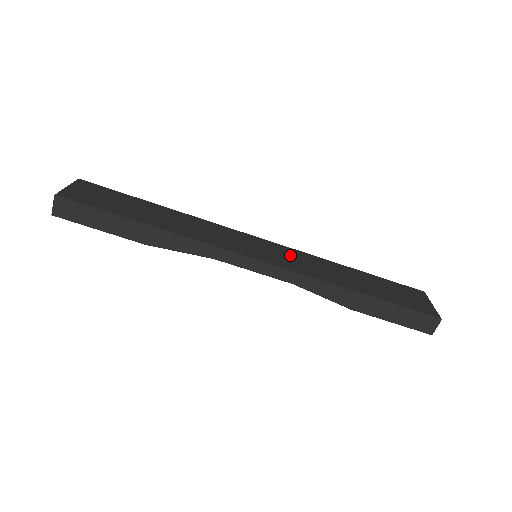
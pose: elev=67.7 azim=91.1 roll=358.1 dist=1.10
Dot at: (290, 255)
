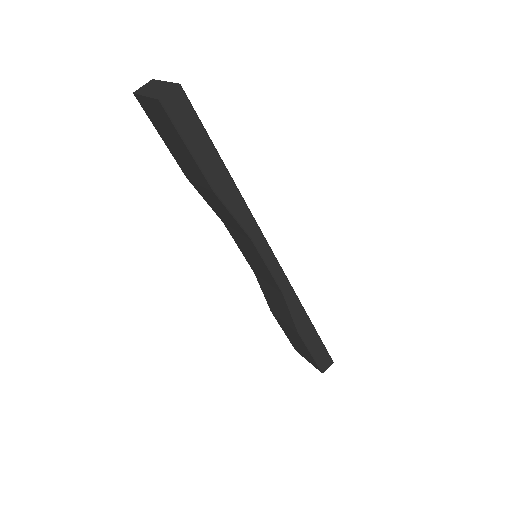
Dot at: occluded
